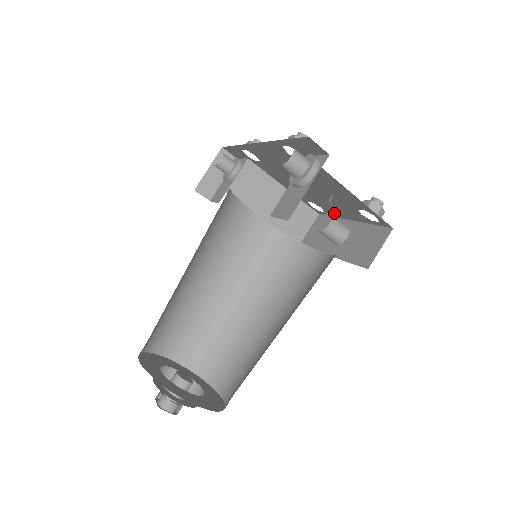
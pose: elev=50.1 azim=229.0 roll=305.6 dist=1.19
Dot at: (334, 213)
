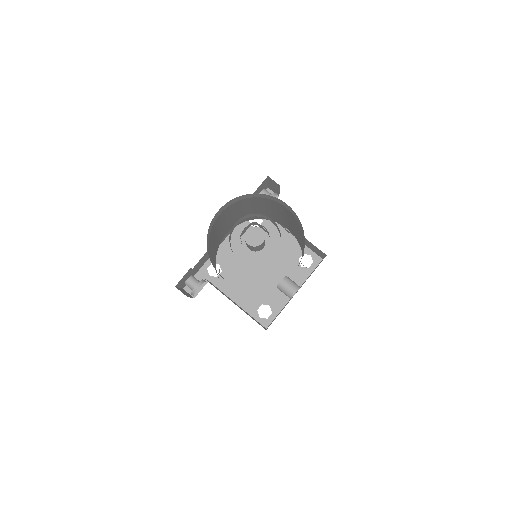
Dot at: (281, 301)
